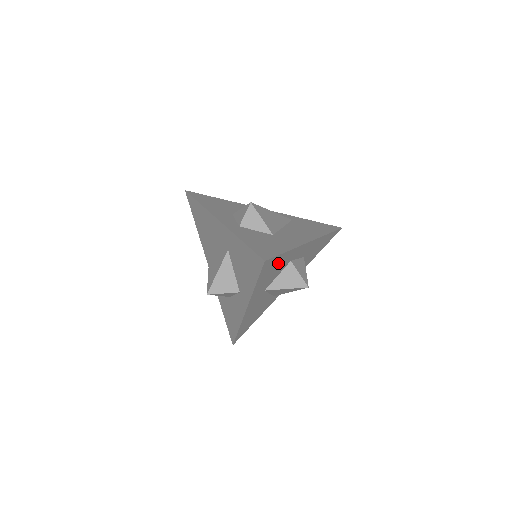
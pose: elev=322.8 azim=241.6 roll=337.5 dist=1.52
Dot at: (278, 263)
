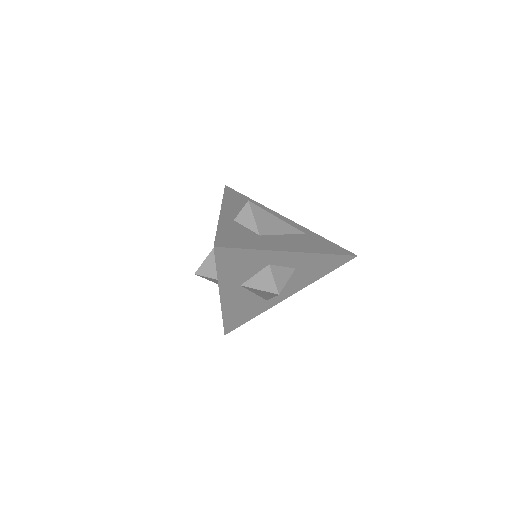
Dot at: (244, 259)
